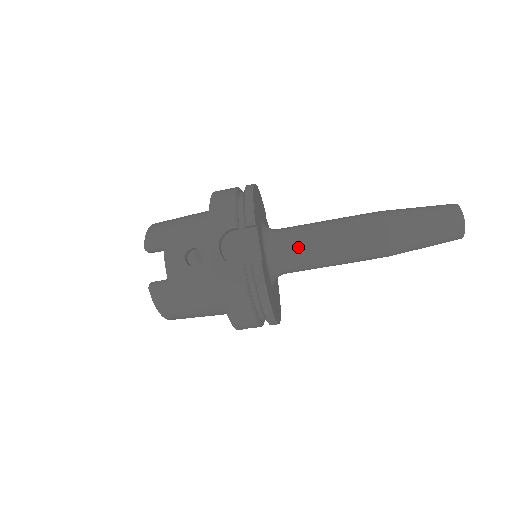
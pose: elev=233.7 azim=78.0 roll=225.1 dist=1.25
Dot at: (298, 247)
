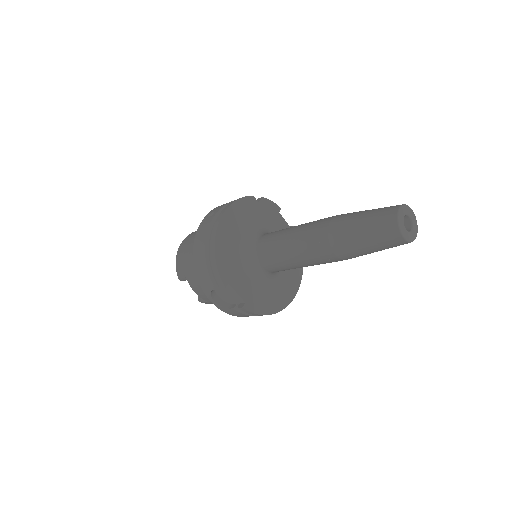
Dot at: (274, 266)
